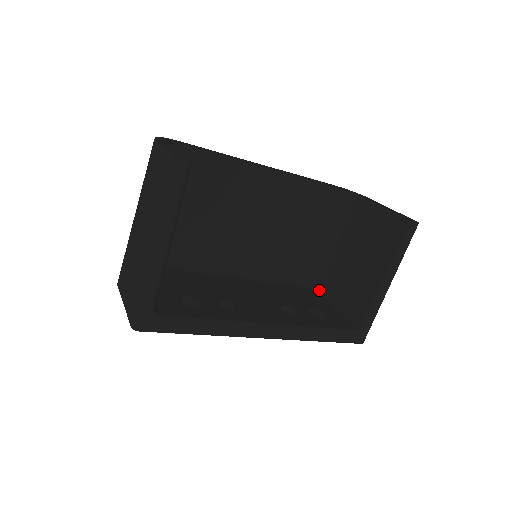
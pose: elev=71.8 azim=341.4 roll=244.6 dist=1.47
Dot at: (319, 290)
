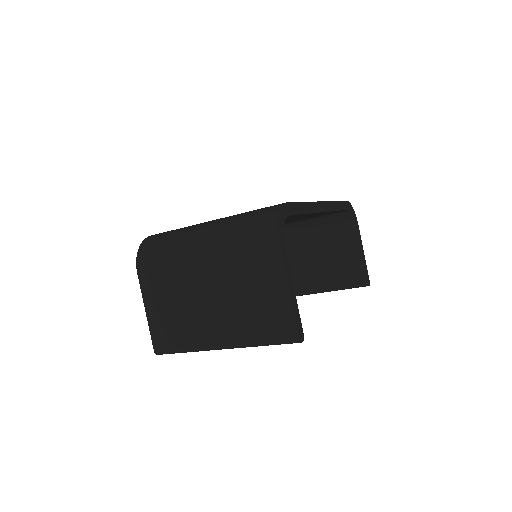
Dot at: occluded
